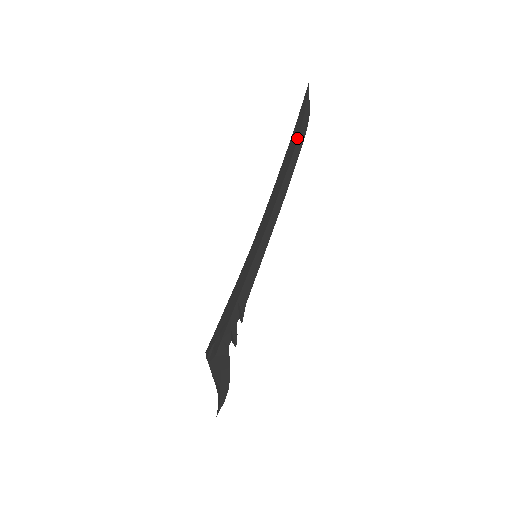
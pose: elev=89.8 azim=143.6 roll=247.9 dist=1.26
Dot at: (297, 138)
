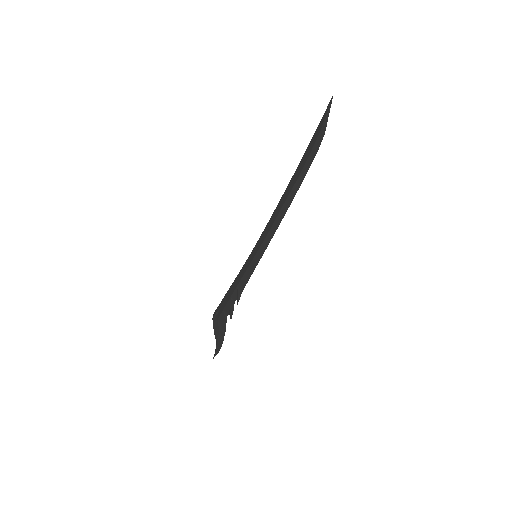
Dot at: (308, 157)
